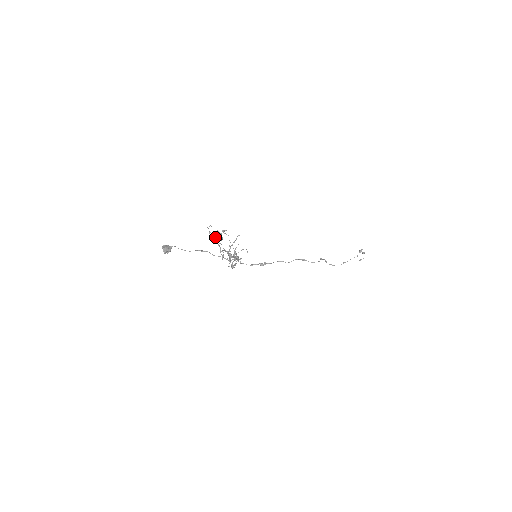
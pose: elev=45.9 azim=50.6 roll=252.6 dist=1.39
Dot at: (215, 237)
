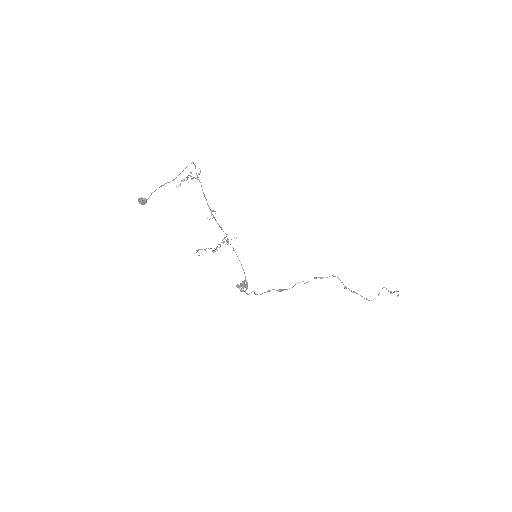
Dot at: occluded
